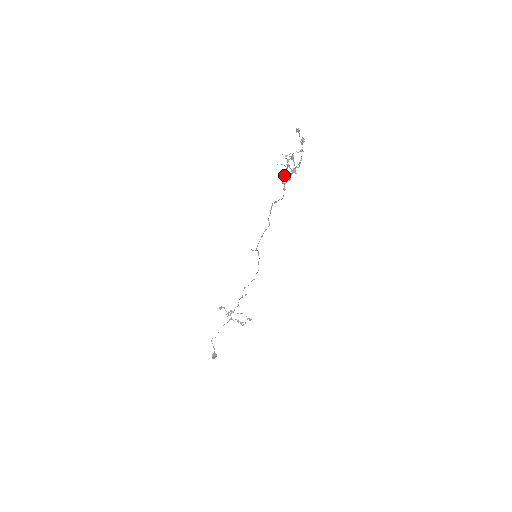
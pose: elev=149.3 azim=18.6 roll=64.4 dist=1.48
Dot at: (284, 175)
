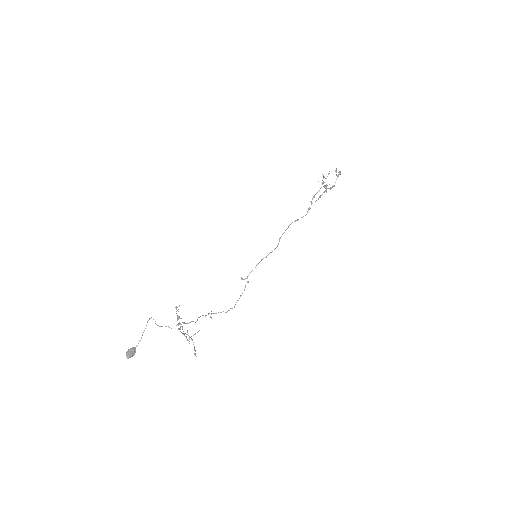
Dot at: (314, 196)
